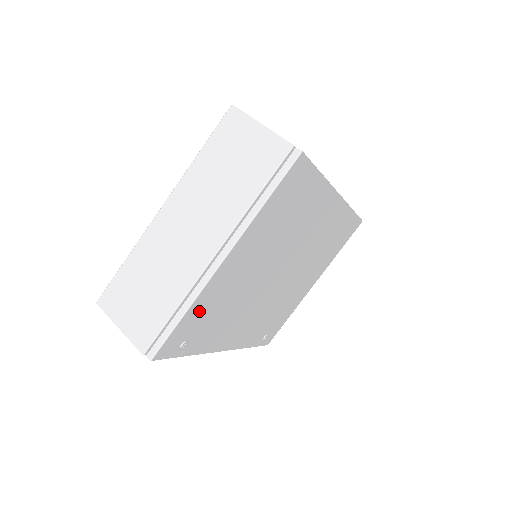
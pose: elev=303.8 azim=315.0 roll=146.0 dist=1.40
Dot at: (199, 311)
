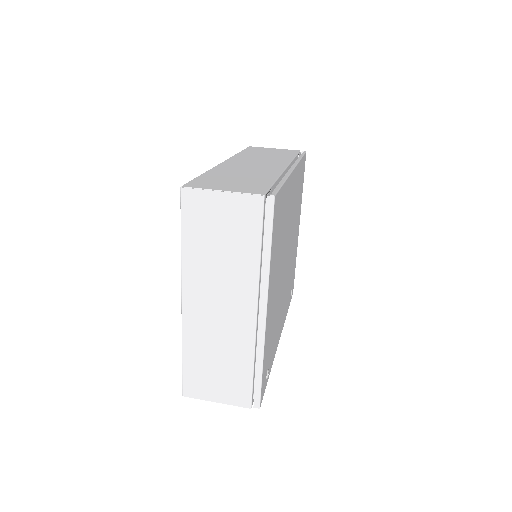
Dot at: (266, 351)
